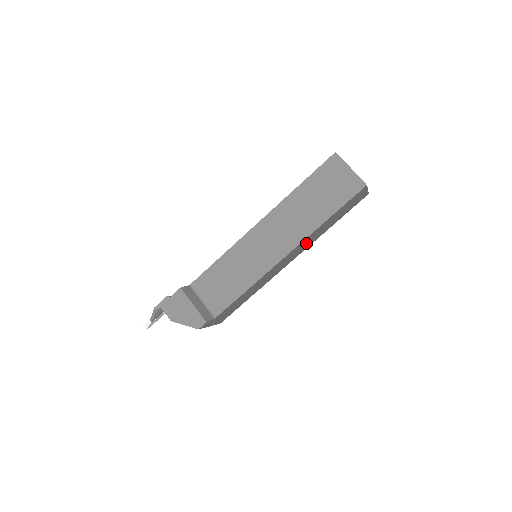
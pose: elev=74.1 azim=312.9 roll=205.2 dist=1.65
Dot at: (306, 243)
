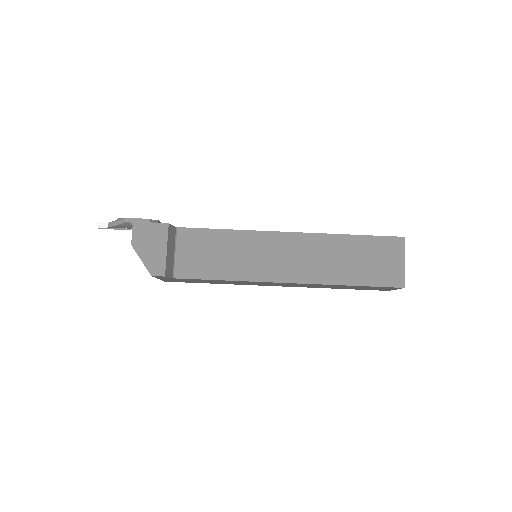
Dot at: (308, 285)
